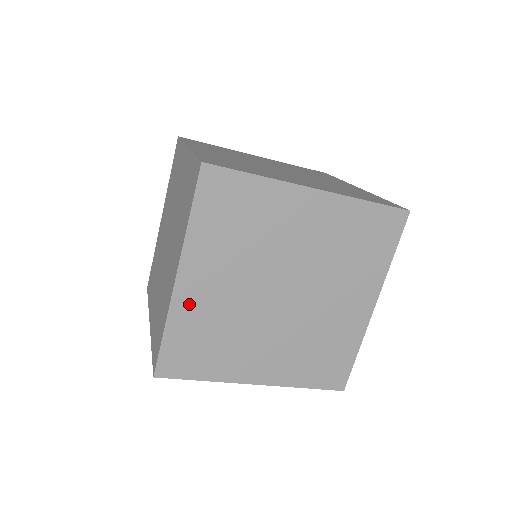
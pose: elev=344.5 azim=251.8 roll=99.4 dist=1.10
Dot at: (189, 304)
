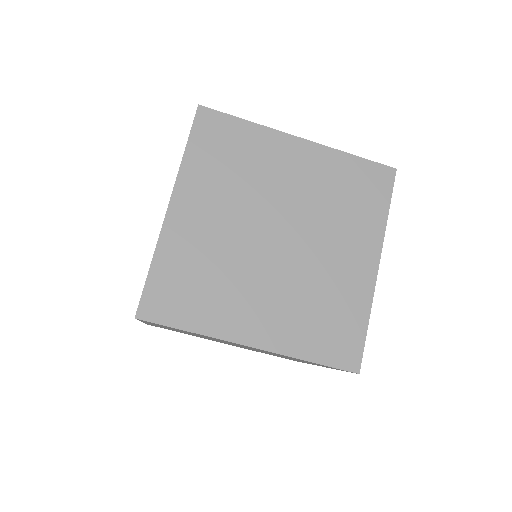
Dot at: (158, 326)
